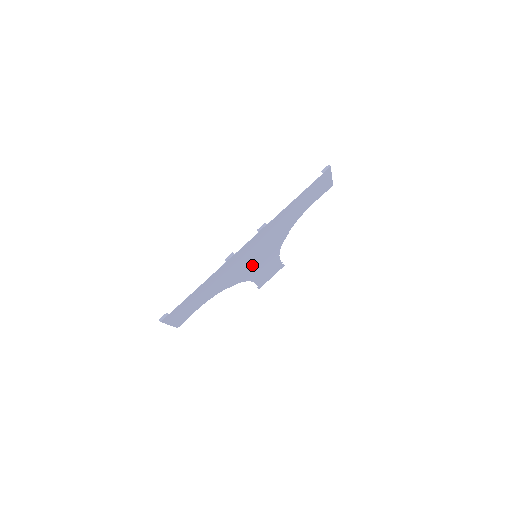
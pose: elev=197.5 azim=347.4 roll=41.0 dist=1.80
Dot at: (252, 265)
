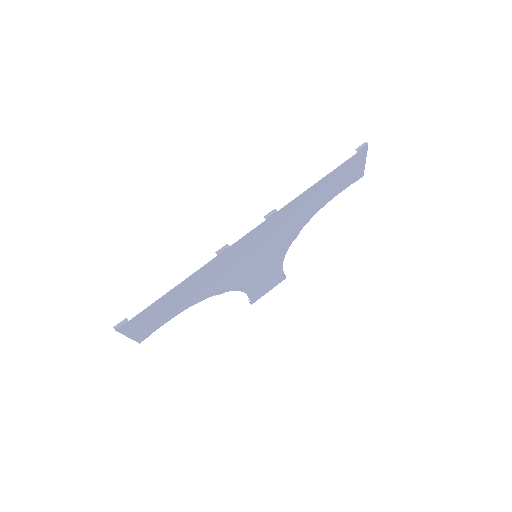
Dot at: (249, 268)
